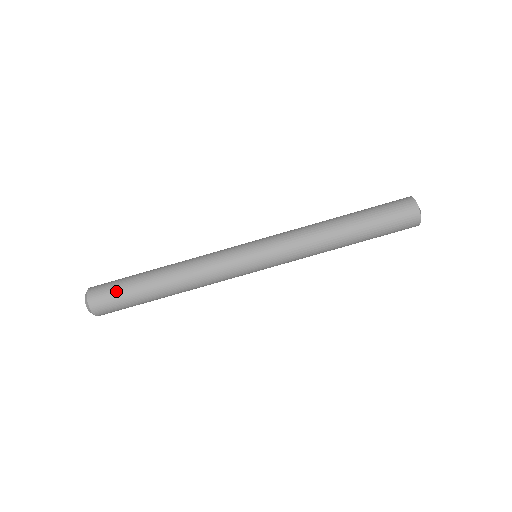
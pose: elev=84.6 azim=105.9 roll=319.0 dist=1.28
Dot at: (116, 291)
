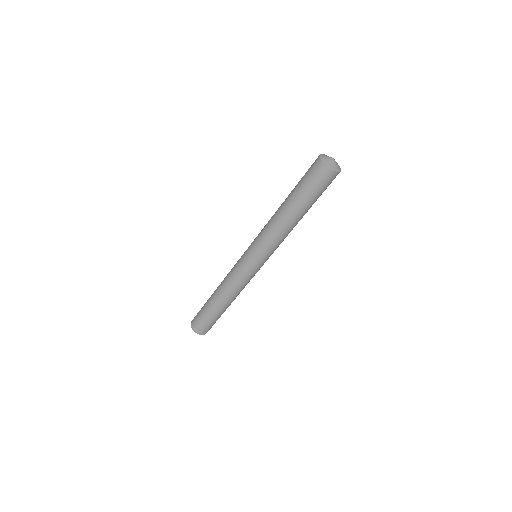
Dot at: (204, 322)
